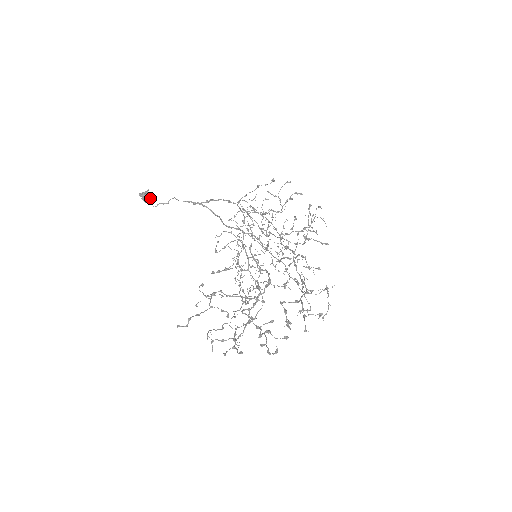
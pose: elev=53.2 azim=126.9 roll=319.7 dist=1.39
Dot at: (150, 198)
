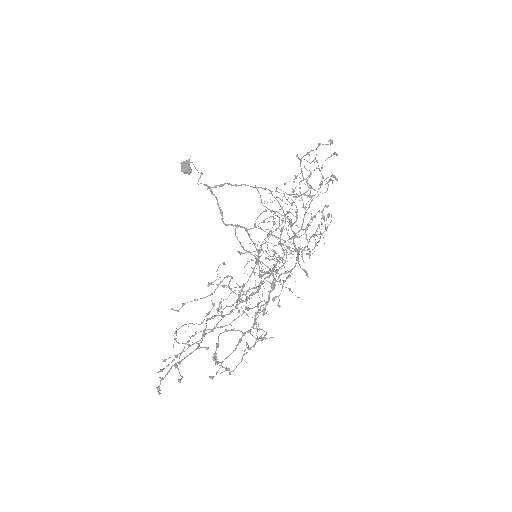
Dot at: (186, 170)
